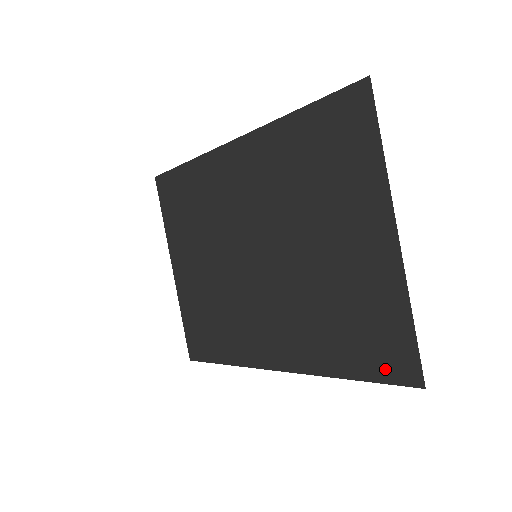
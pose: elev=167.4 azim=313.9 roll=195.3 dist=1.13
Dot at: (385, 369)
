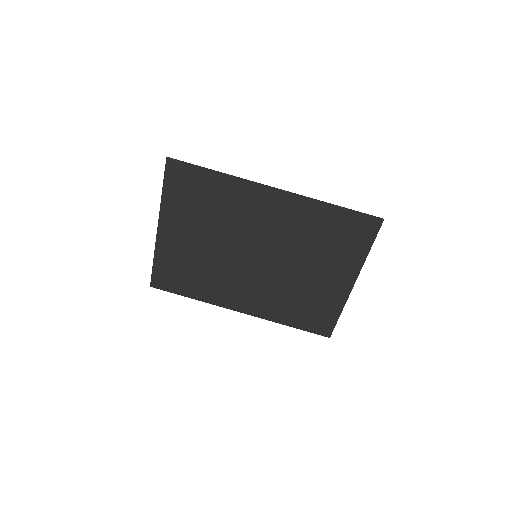
Dot at: (314, 328)
